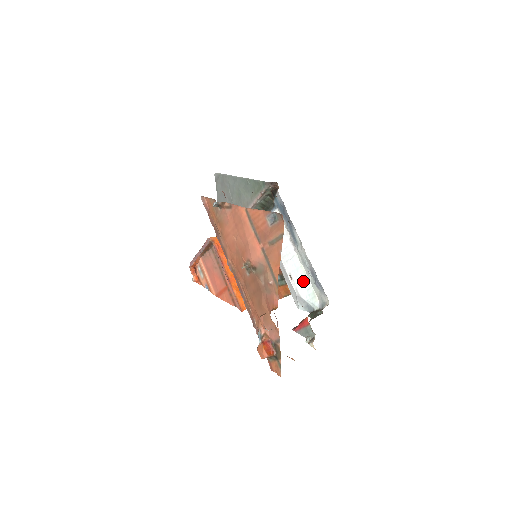
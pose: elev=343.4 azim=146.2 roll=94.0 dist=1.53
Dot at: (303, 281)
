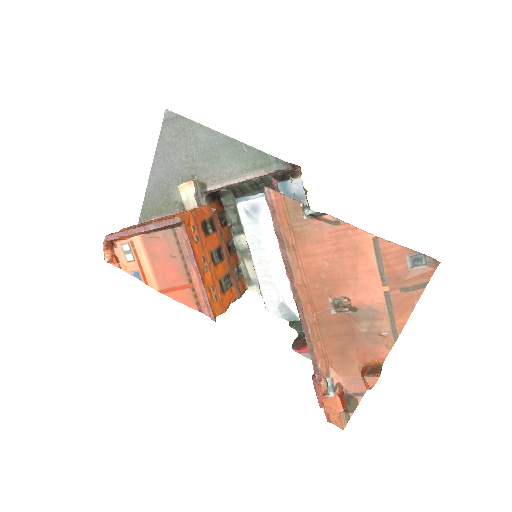
Dot at: occluded
